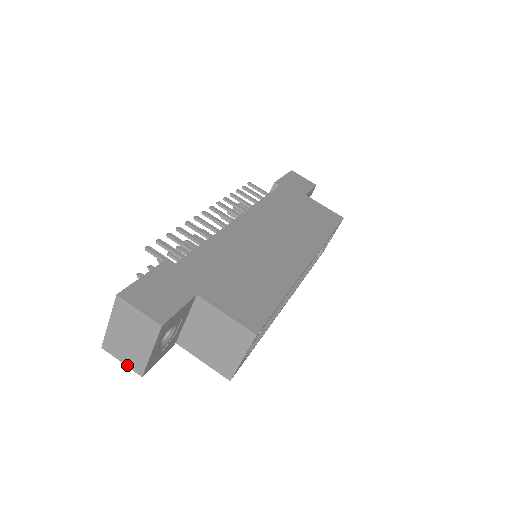
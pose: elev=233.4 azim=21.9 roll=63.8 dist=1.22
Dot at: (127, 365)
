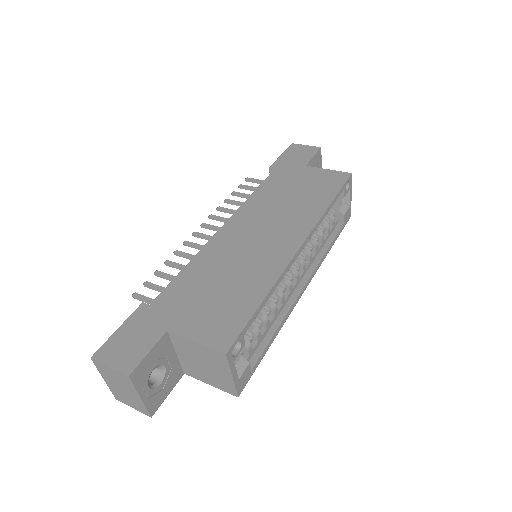
Dot at: (137, 410)
